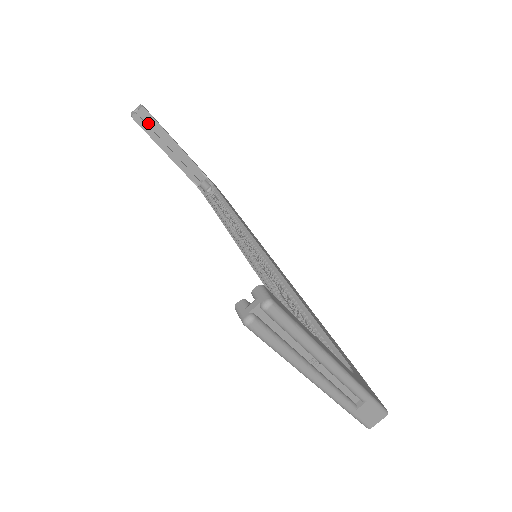
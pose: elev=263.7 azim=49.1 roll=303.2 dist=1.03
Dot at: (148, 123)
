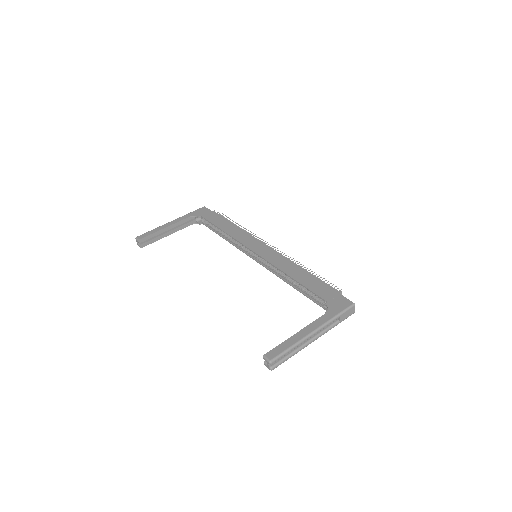
Dot at: (148, 239)
